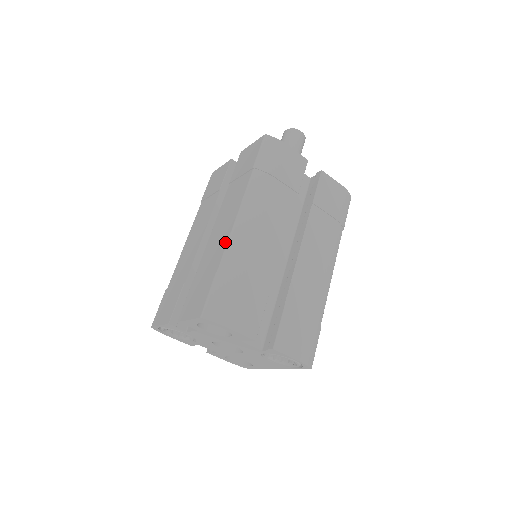
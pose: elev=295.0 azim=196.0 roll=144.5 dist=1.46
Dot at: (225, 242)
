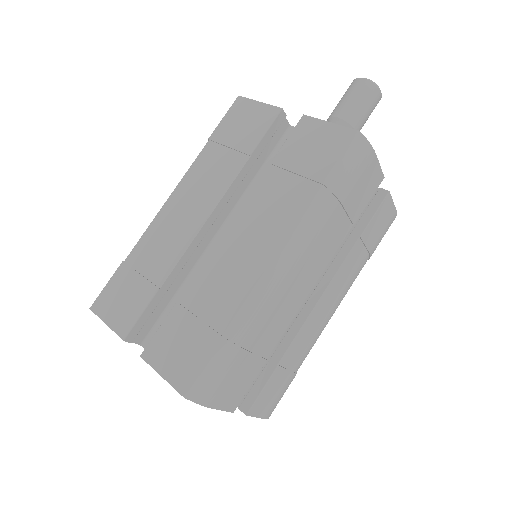
Dot at: (246, 290)
